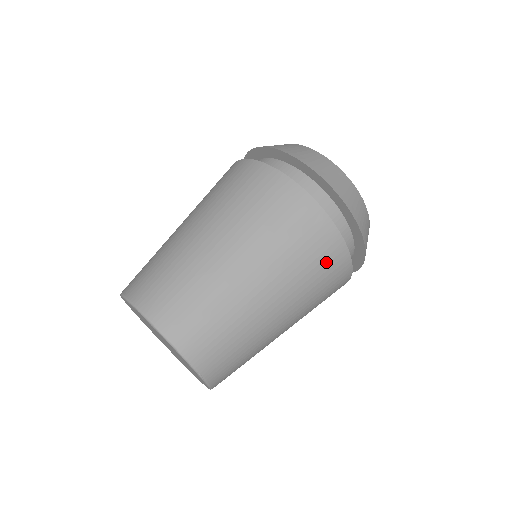
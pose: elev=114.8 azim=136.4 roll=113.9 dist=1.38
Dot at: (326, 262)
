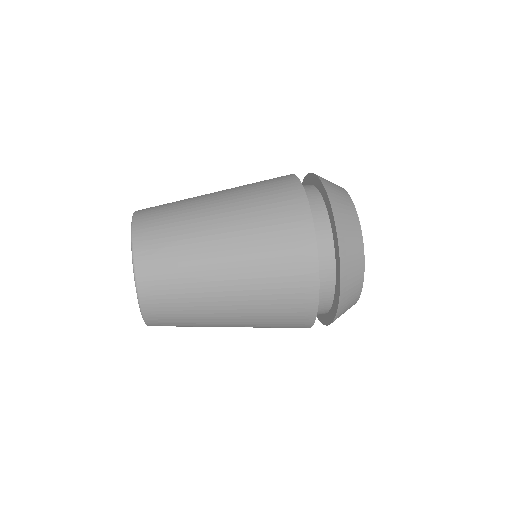
Dot at: (293, 279)
